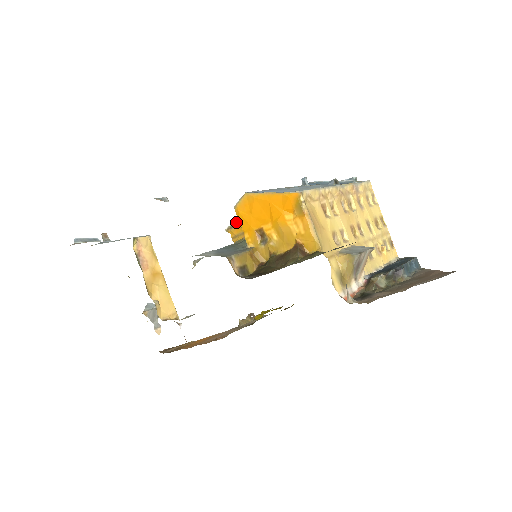
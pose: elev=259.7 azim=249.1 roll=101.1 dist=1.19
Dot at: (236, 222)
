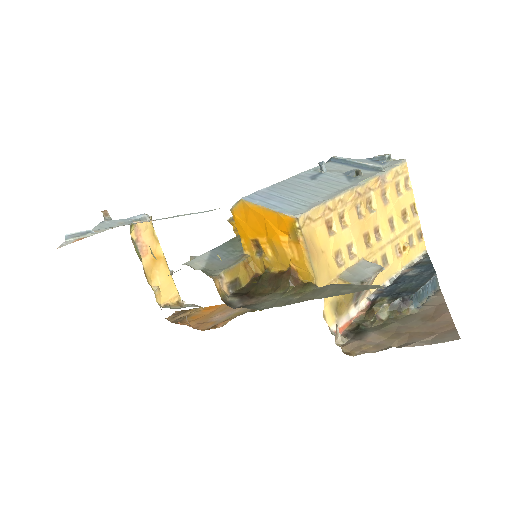
Dot at: occluded
